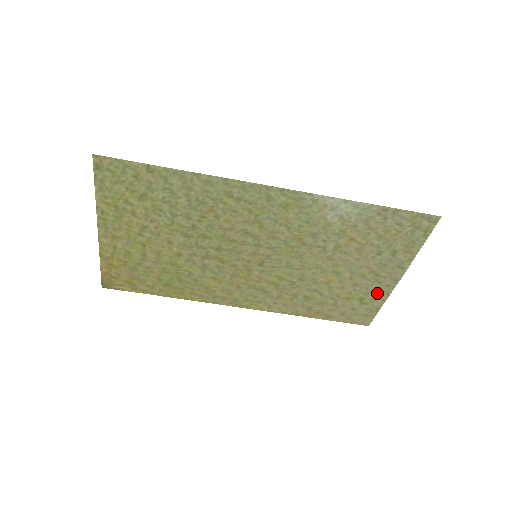
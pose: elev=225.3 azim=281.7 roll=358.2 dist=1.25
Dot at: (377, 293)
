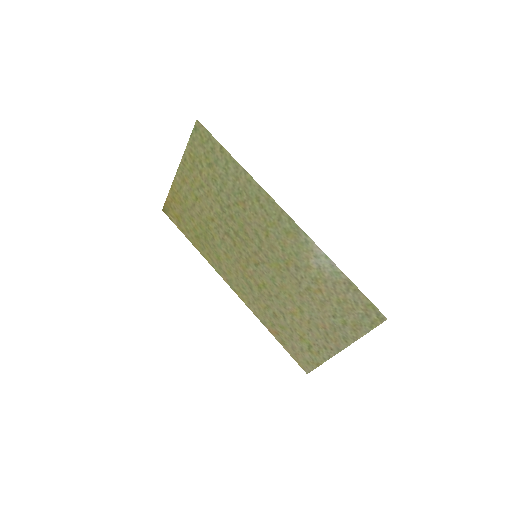
Dot at: (322, 349)
